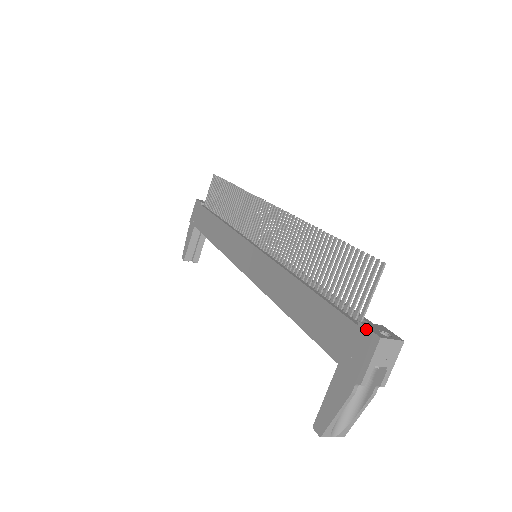
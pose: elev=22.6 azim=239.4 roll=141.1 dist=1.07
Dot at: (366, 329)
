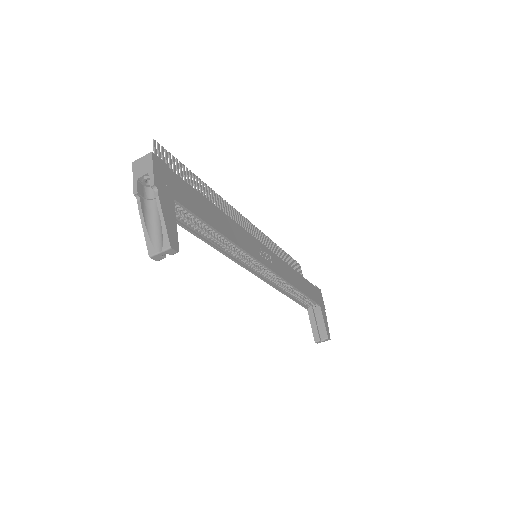
Dot at: occluded
